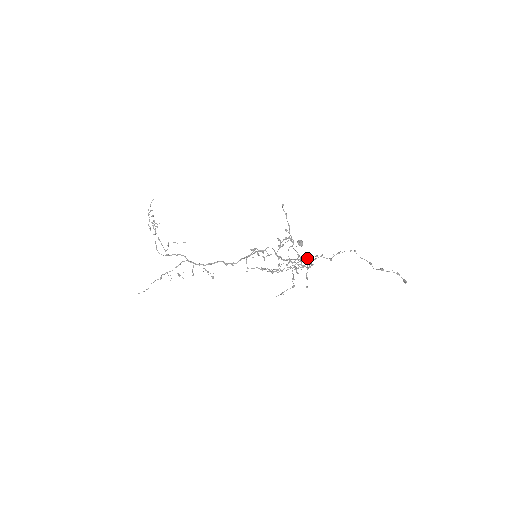
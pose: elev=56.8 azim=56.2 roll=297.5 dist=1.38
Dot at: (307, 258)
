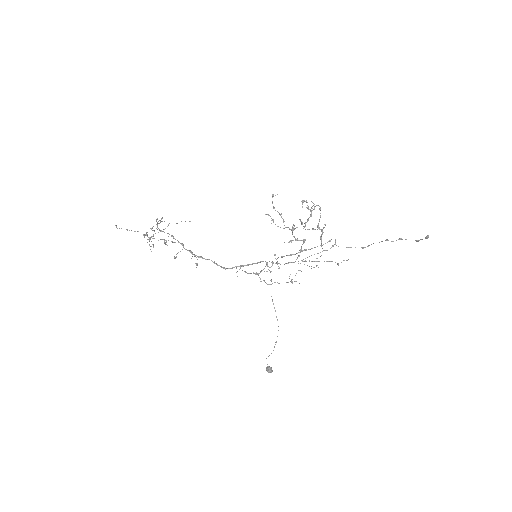
Dot at: (313, 261)
